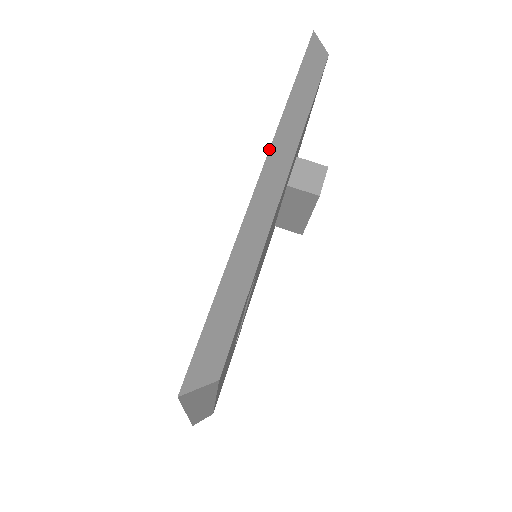
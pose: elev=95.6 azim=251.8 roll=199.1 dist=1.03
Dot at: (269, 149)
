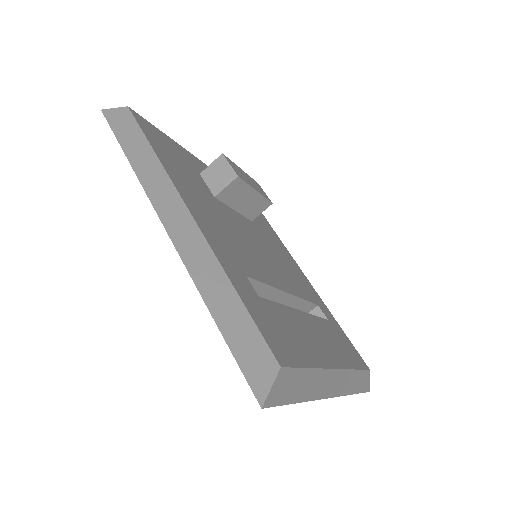
Dot at: occluded
